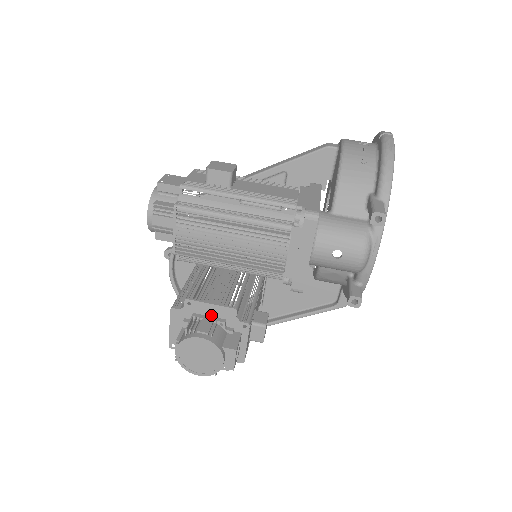
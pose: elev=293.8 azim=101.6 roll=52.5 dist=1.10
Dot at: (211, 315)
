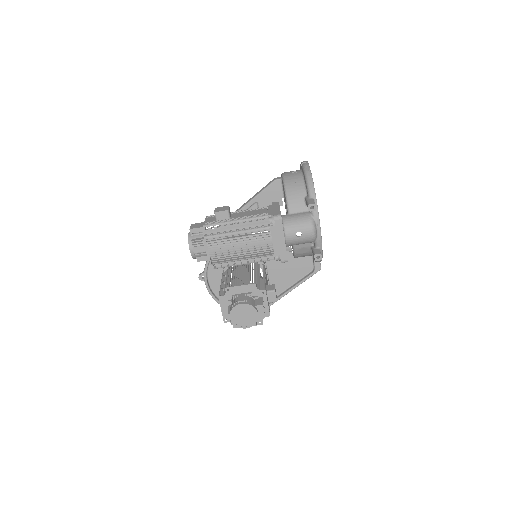
Dot at: (242, 292)
